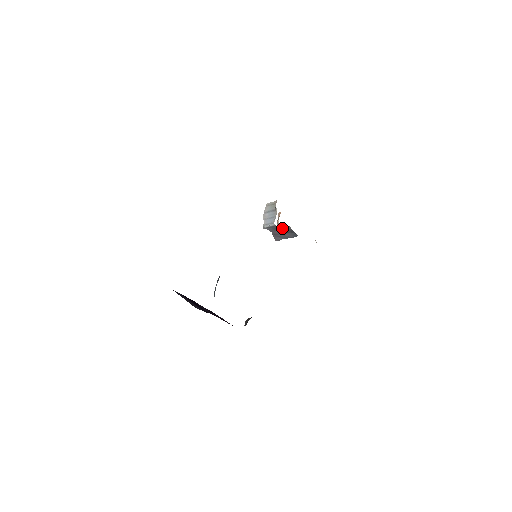
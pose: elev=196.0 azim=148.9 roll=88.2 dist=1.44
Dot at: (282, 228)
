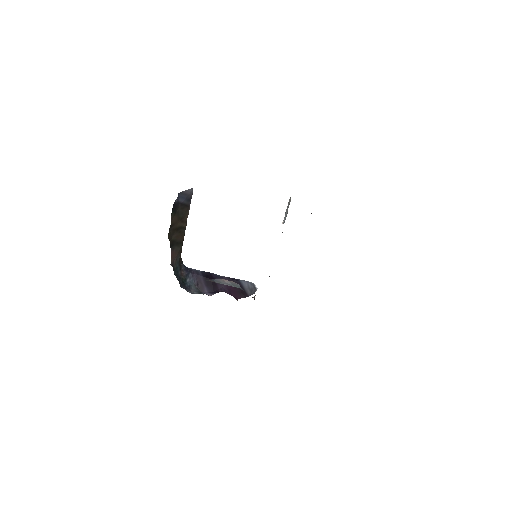
Dot at: occluded
